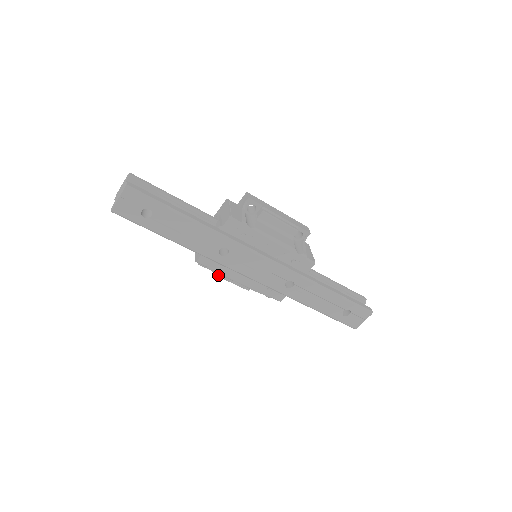
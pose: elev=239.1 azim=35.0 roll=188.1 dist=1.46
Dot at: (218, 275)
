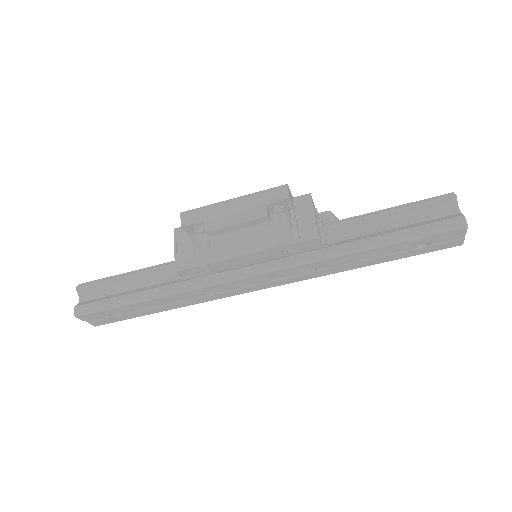
Dot at: occluded
